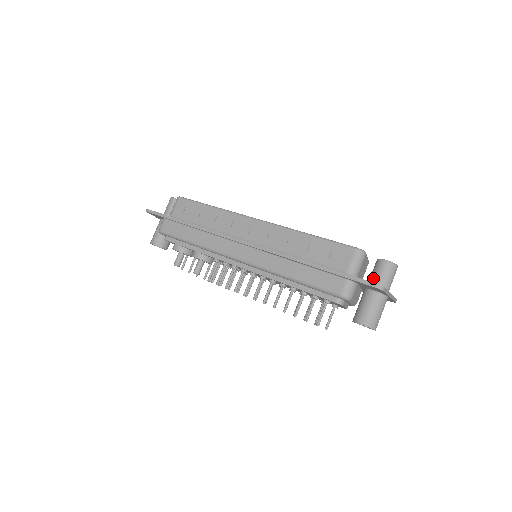
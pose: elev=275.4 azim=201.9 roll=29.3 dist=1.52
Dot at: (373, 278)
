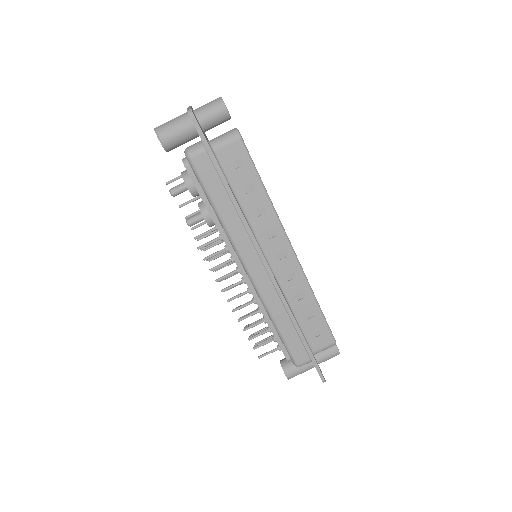
Dot at: (321, 354)
